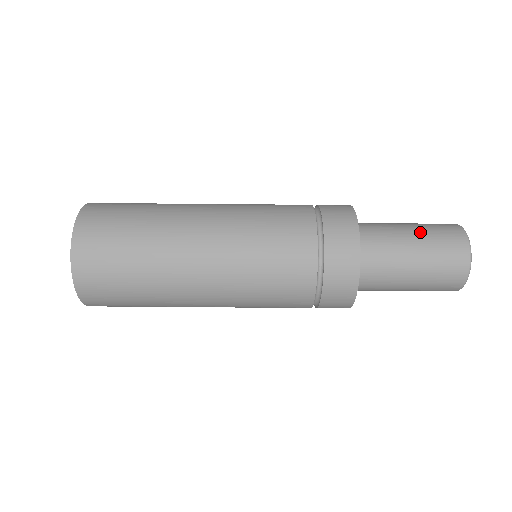
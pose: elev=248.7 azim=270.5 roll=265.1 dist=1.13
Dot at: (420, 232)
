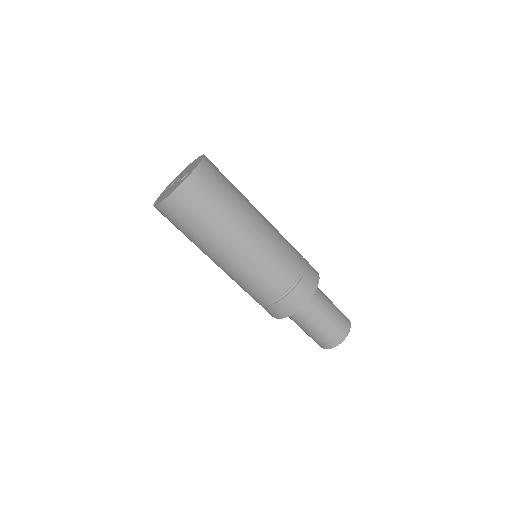
Dot at: occluded
